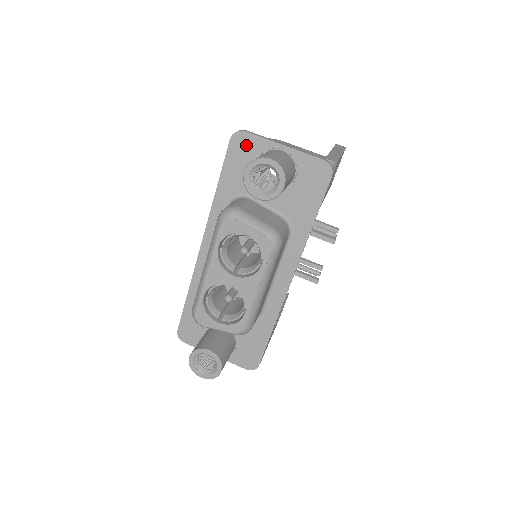
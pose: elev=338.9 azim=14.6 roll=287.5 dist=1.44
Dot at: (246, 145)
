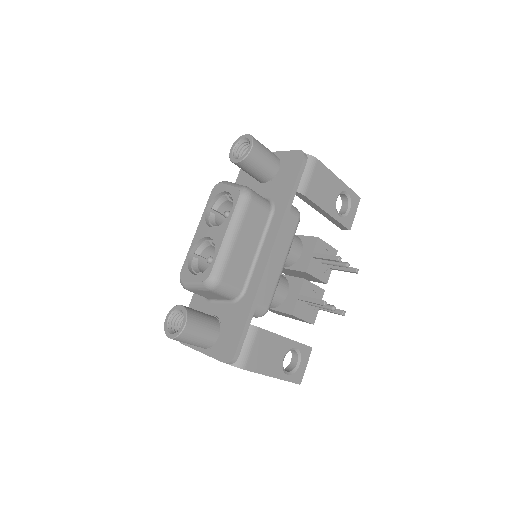
Dot at: occluded
